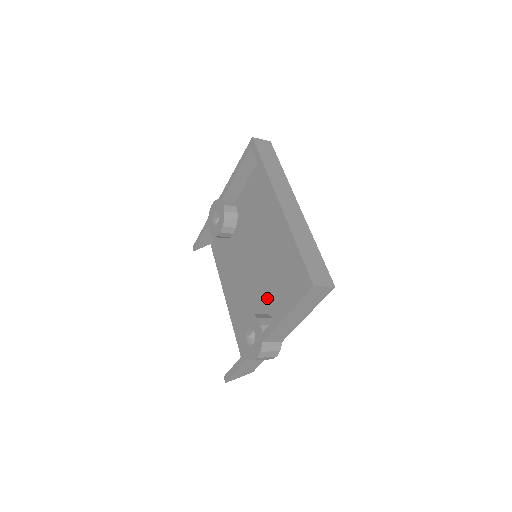
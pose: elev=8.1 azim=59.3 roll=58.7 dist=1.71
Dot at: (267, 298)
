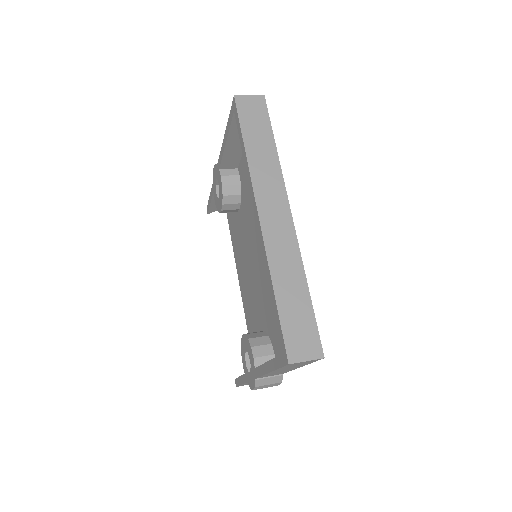
Dot at: (267, 316)
